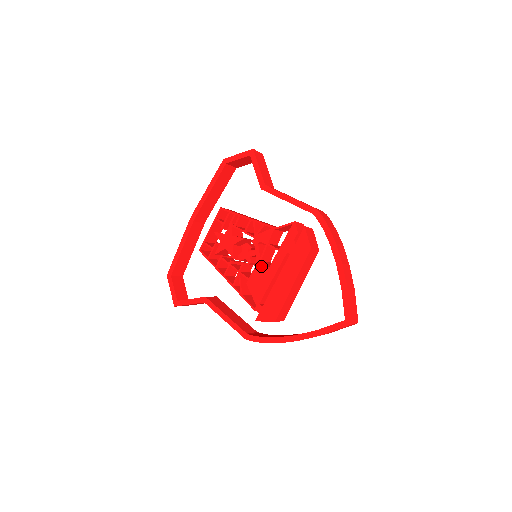
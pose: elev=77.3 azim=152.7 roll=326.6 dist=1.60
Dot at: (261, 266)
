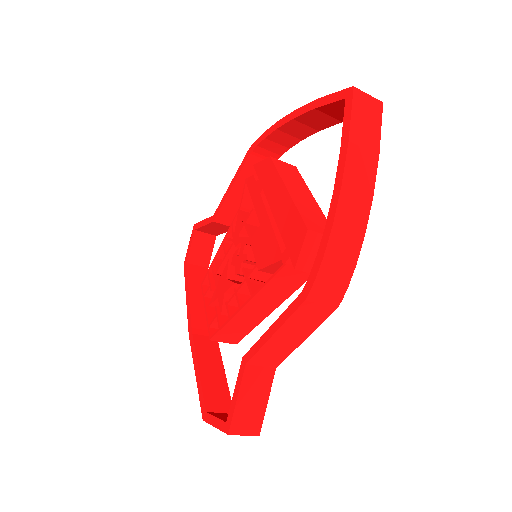
Dot at: (254, 238)
